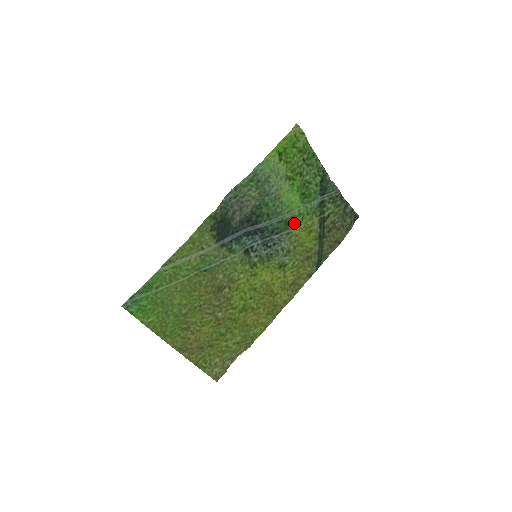
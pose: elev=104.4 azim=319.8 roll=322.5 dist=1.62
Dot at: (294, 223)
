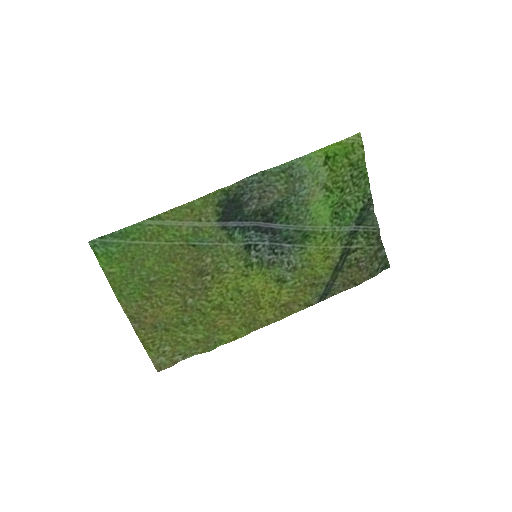
Dot at: (313, 240)
